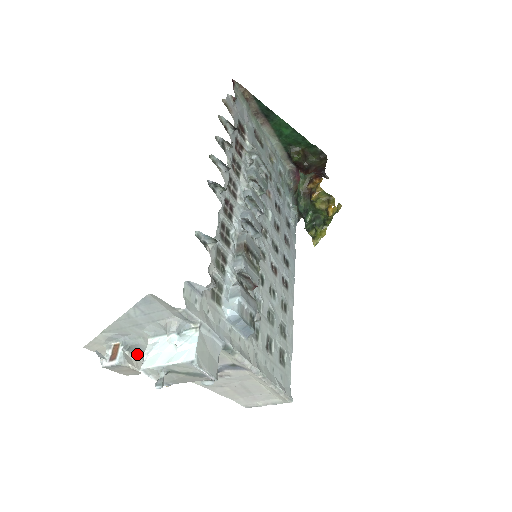
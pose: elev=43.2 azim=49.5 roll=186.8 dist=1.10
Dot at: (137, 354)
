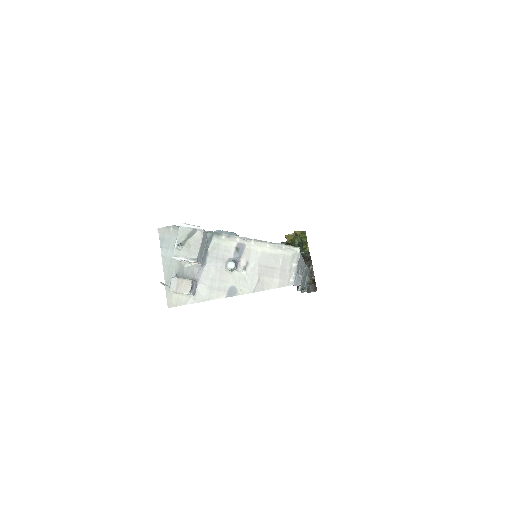
Dot at: occluded
